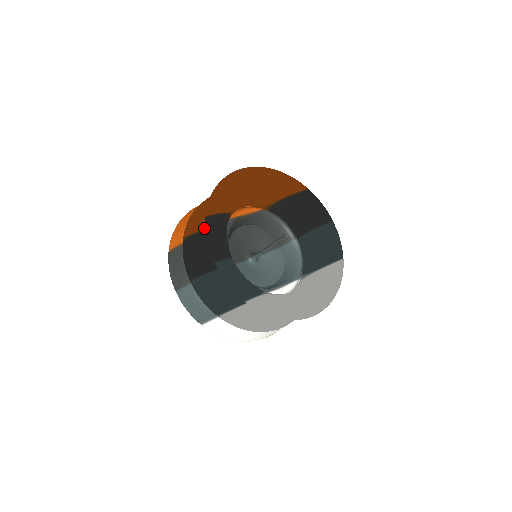
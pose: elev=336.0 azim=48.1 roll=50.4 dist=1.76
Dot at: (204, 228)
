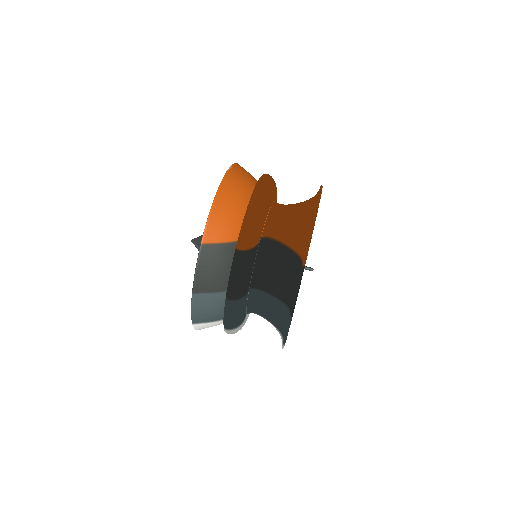
Dot at: (259, 241)
